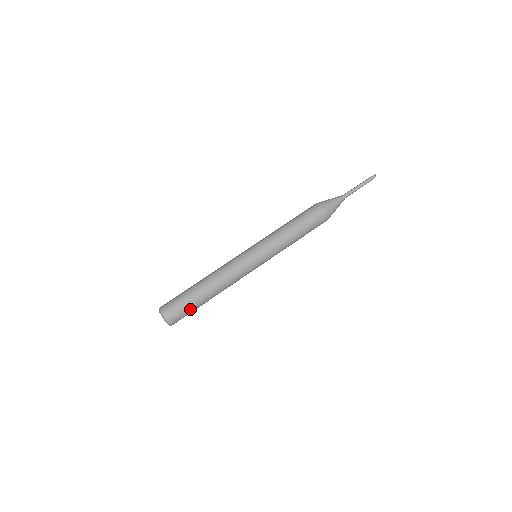
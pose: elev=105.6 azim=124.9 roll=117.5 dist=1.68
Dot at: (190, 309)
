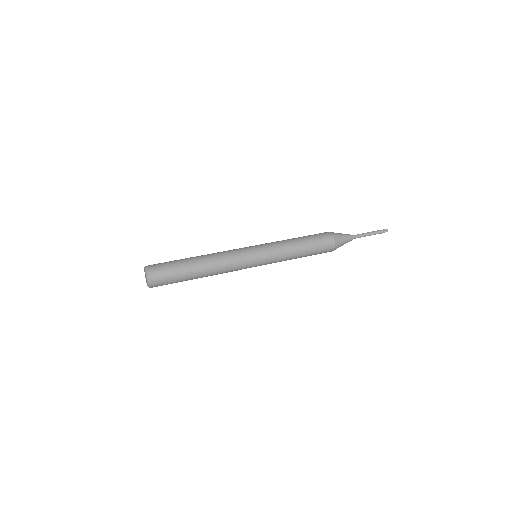
Dot at: (173, 265)
